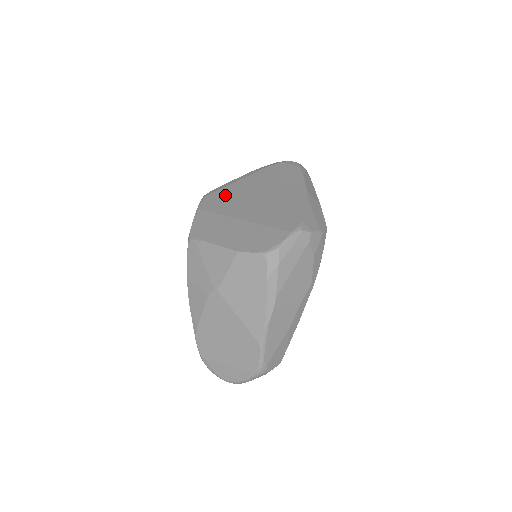
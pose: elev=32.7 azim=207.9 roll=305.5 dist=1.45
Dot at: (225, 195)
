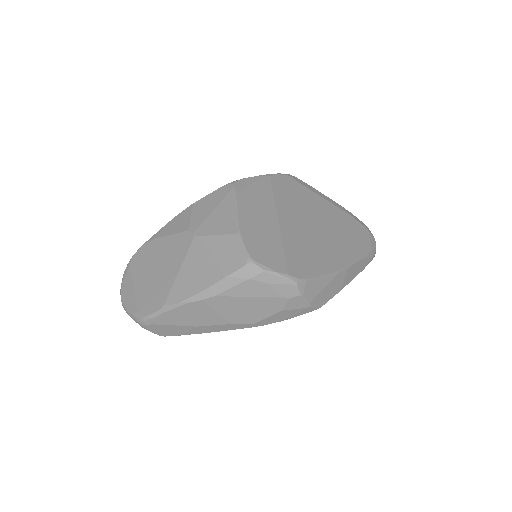
Dot at: (300, 193)
